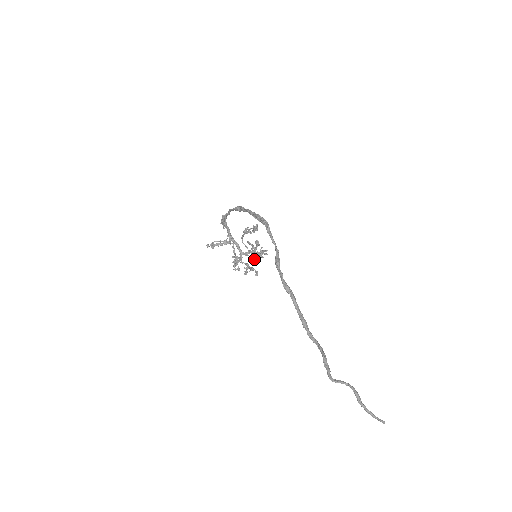
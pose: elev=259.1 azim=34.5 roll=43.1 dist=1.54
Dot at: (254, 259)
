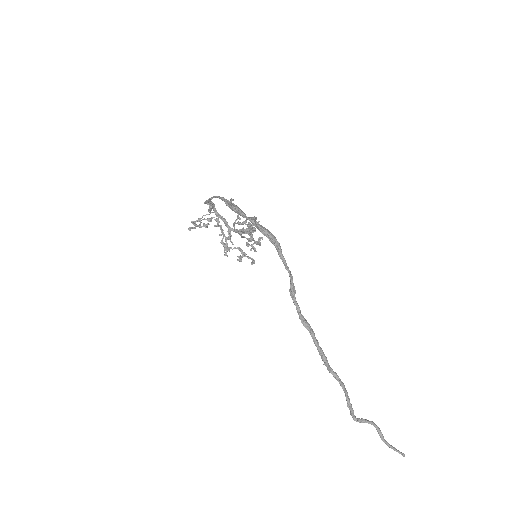
Dot at: (250, 250)
